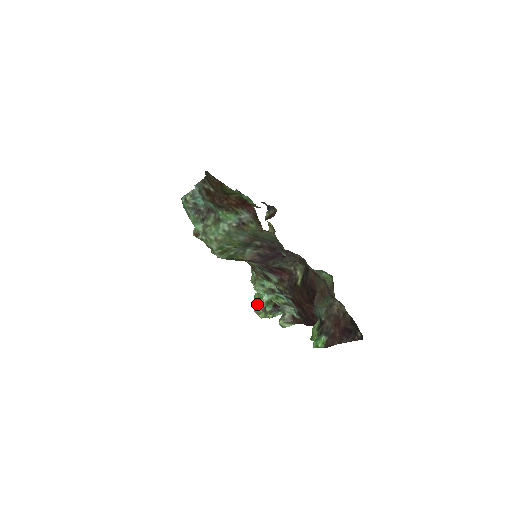
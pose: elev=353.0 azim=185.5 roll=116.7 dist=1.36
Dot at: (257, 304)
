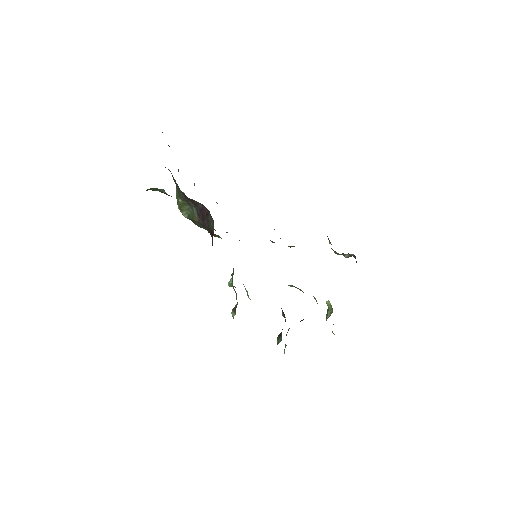
Dot at: occluded
